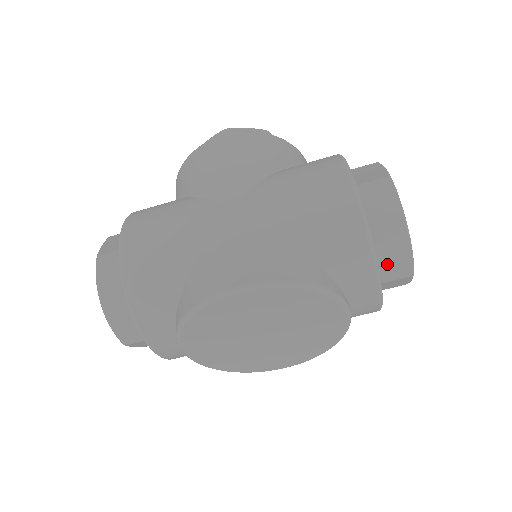
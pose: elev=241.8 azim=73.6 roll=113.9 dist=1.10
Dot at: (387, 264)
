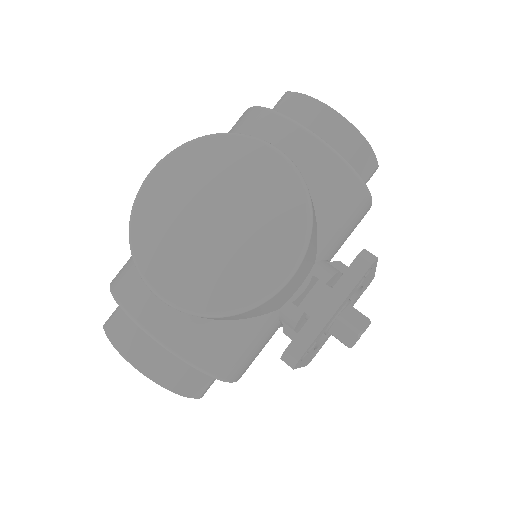
Dot at: (294, 116)
